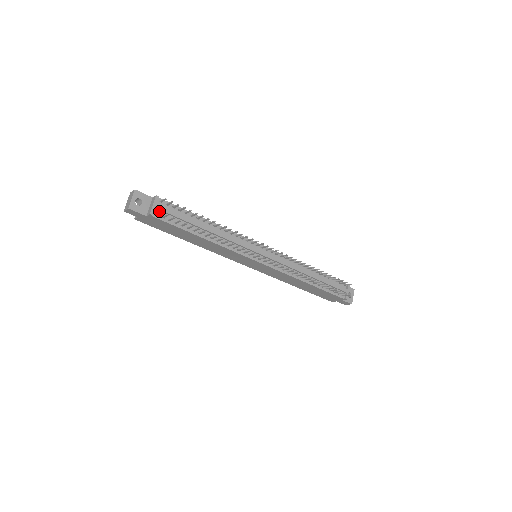
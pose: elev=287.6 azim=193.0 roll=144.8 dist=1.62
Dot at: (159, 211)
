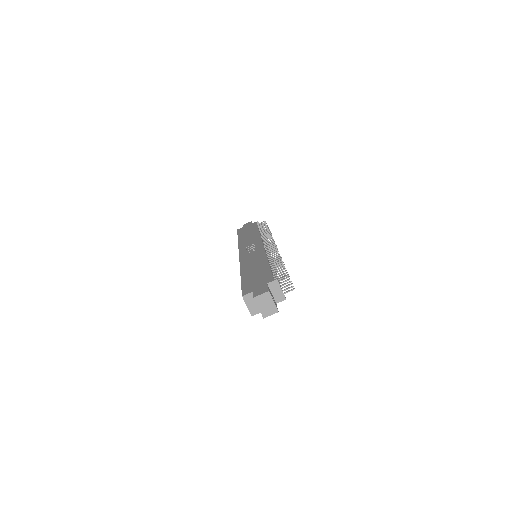
Dot at: occluded
